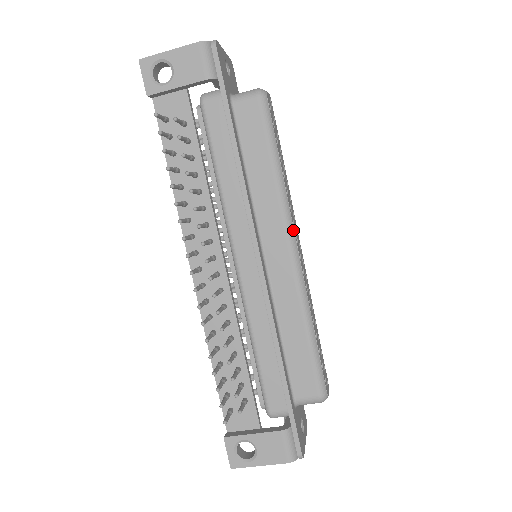
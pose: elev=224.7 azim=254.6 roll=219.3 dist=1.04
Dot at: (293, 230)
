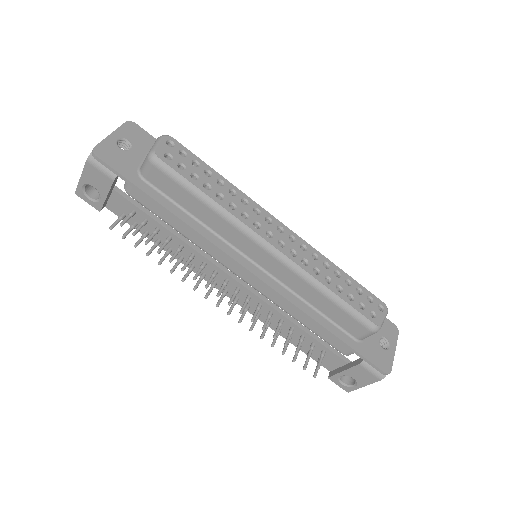
Dot at: (257, 235)
